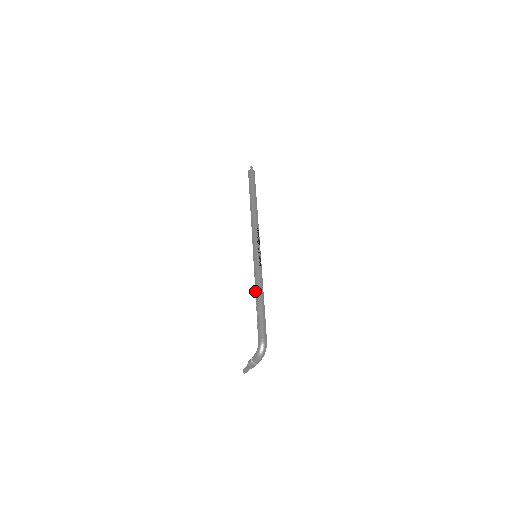
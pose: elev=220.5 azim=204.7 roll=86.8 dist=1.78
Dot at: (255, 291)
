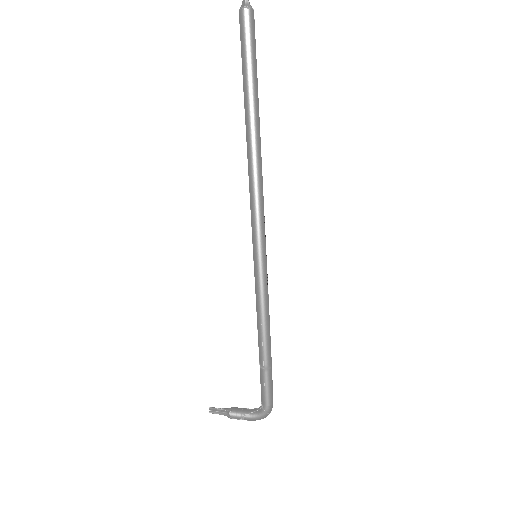
Dot at: (261, 331)
